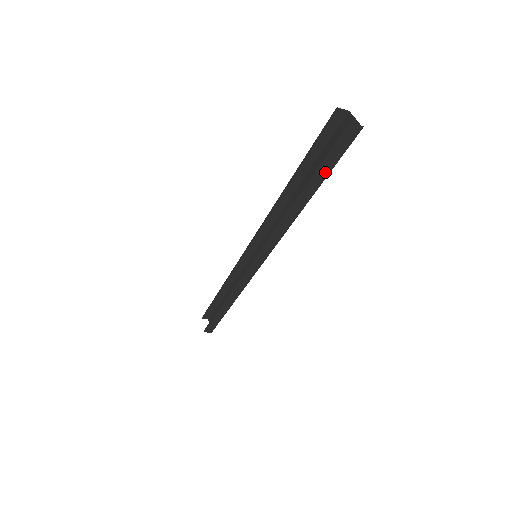
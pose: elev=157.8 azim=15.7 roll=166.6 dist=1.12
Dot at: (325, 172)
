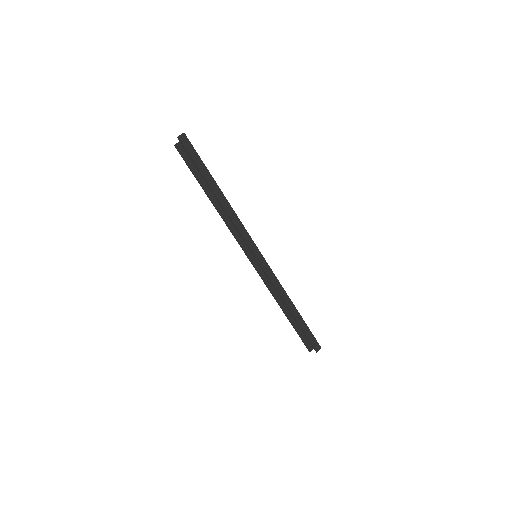
Dot at: (203, 167)
